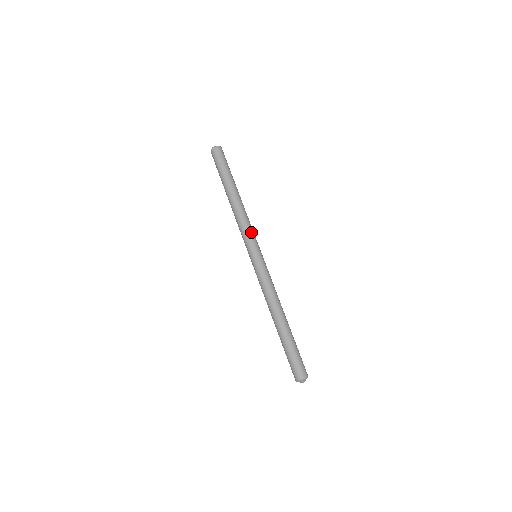
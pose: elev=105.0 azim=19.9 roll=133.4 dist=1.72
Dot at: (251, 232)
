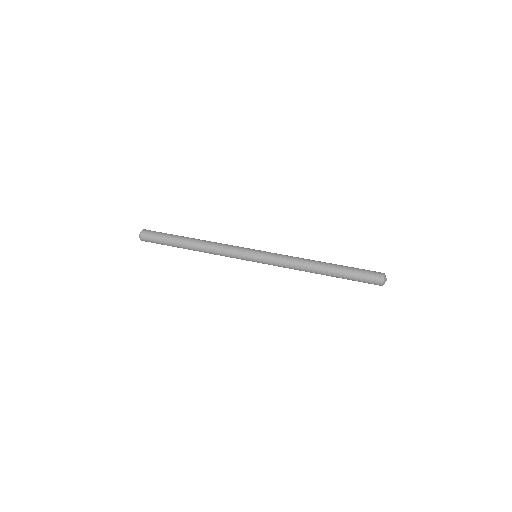
Dot at: (233, 248)
